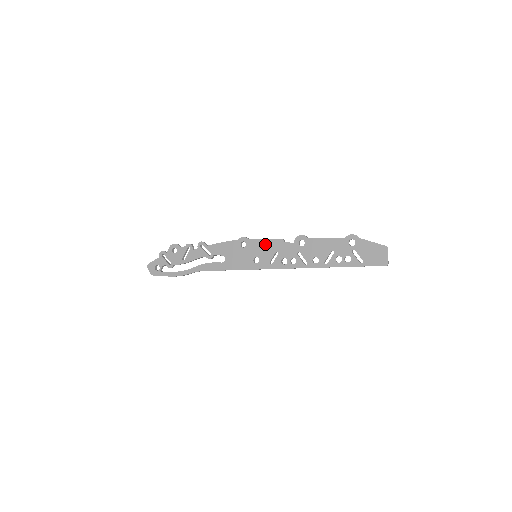
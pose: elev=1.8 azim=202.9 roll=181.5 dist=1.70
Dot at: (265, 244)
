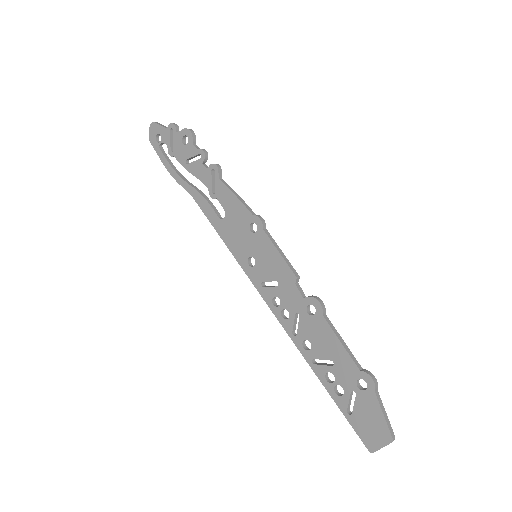
Dot at: (274, 258)
